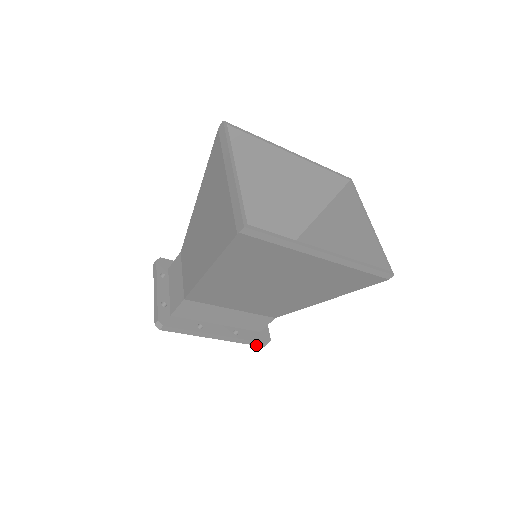
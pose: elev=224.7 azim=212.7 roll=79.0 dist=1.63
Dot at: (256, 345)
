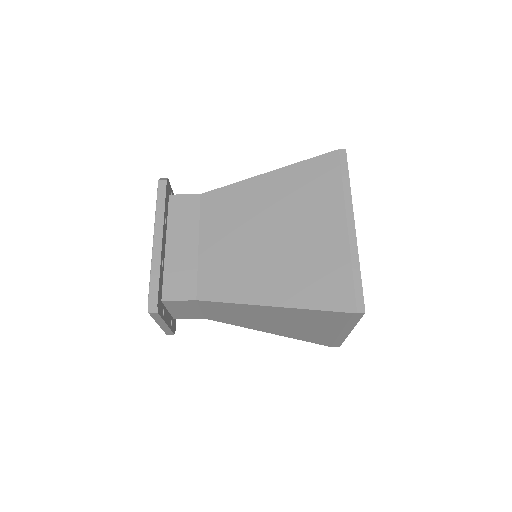
Dot at: (150, 293)
